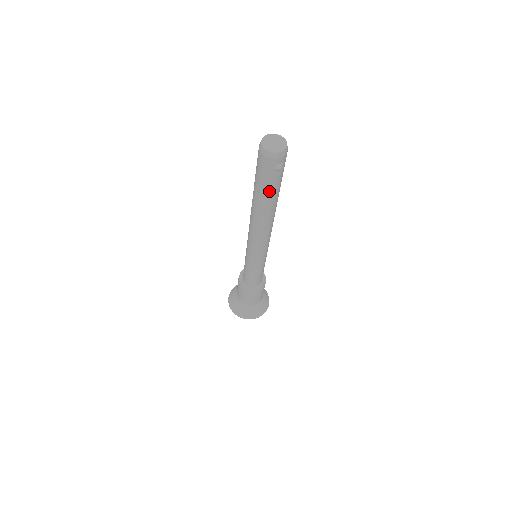
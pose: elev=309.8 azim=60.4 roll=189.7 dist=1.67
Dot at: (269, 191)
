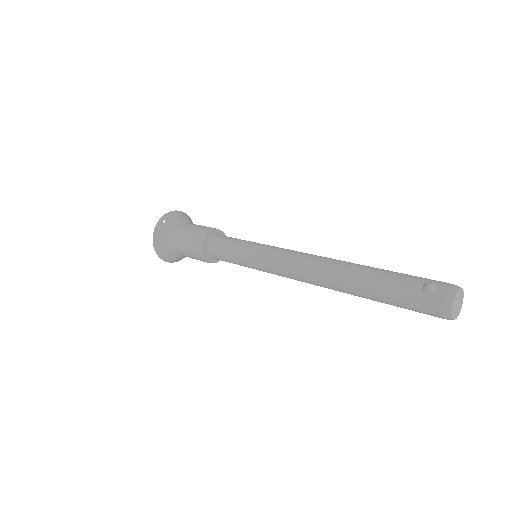
Dot at: occluded
